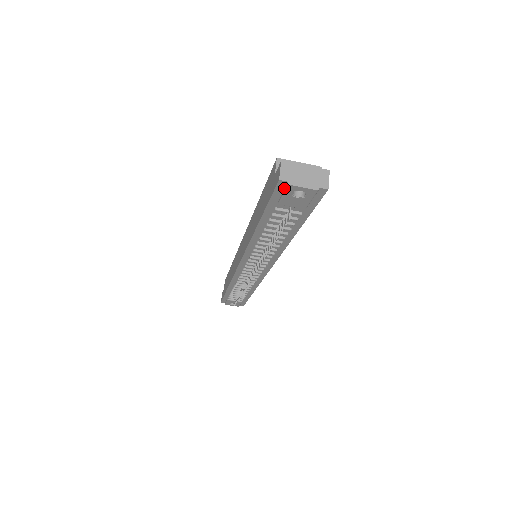
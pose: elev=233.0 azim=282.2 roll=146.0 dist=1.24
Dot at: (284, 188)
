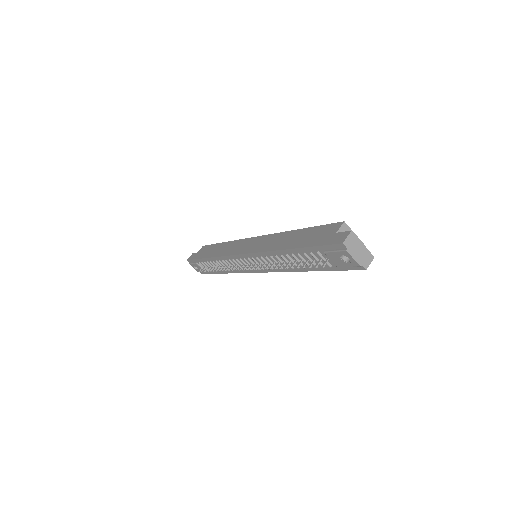
Dot at: (339, 248)
